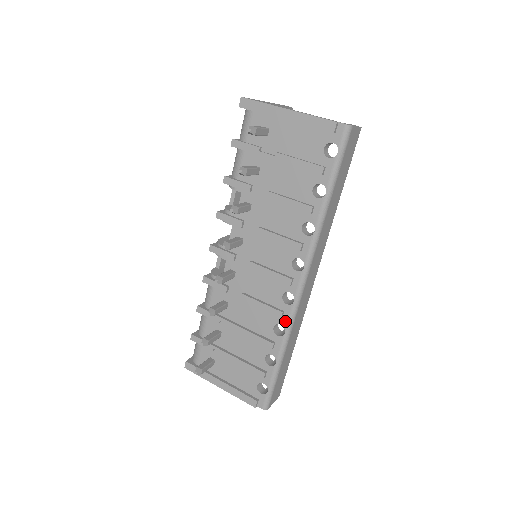
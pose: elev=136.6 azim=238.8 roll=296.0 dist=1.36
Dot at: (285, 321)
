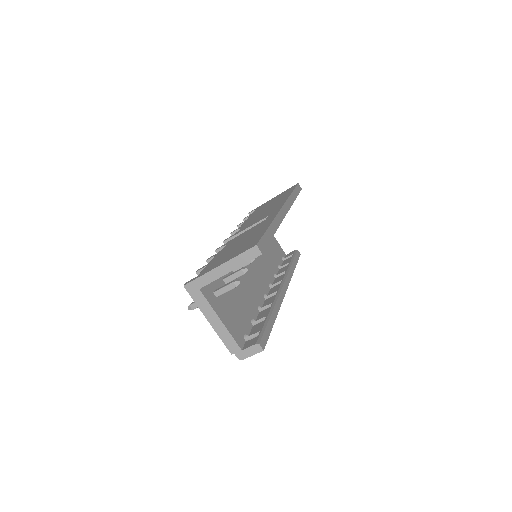
Dot at: occluded
